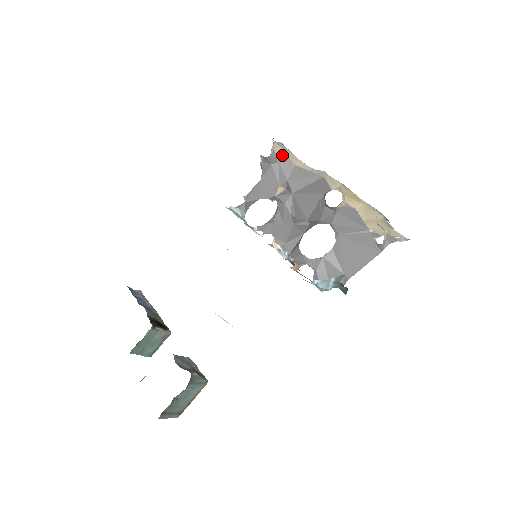
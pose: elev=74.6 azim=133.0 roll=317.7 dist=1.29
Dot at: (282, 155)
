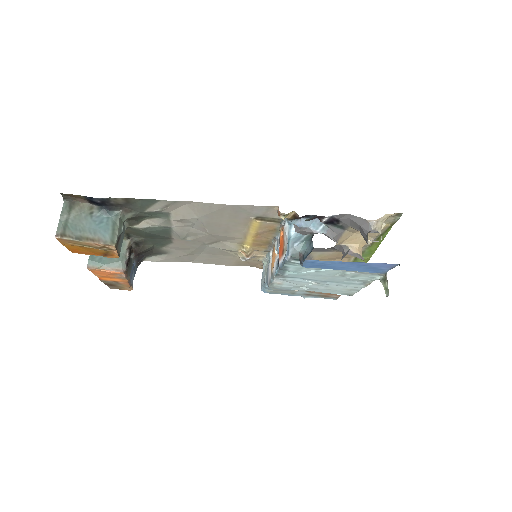
Dot at: occluded
